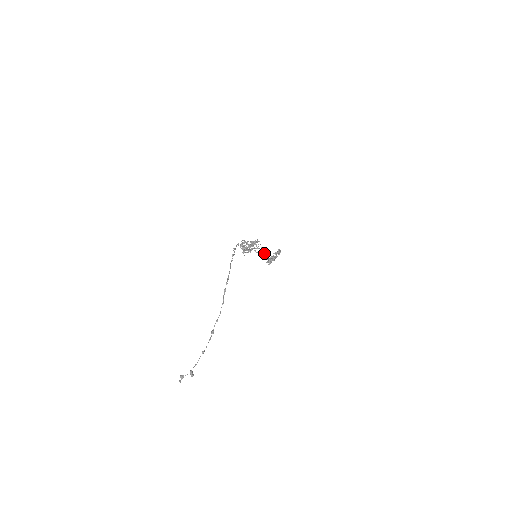
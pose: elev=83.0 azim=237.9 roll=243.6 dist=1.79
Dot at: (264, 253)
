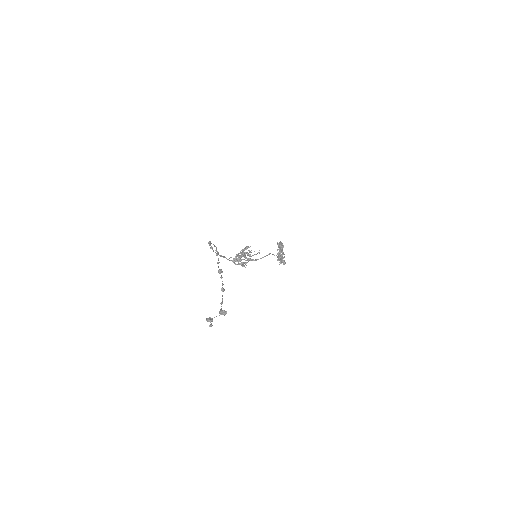
Dot at: (266, 255)
